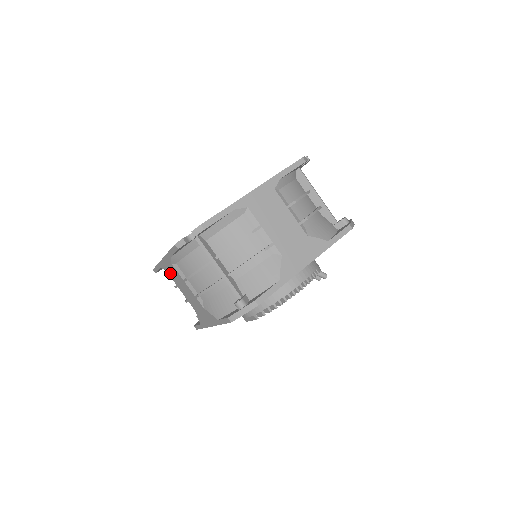
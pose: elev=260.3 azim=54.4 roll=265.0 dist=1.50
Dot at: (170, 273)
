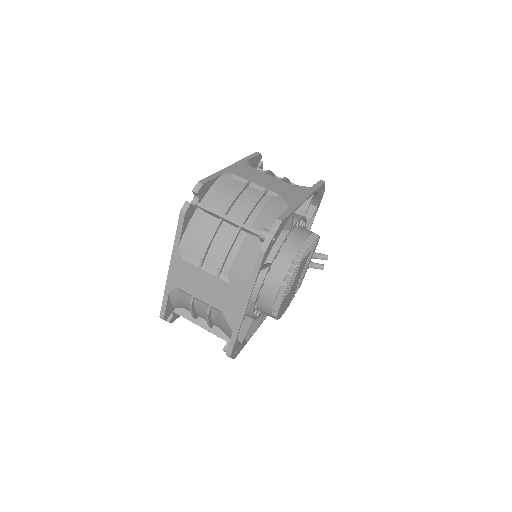
Dot at: (181, 282)
